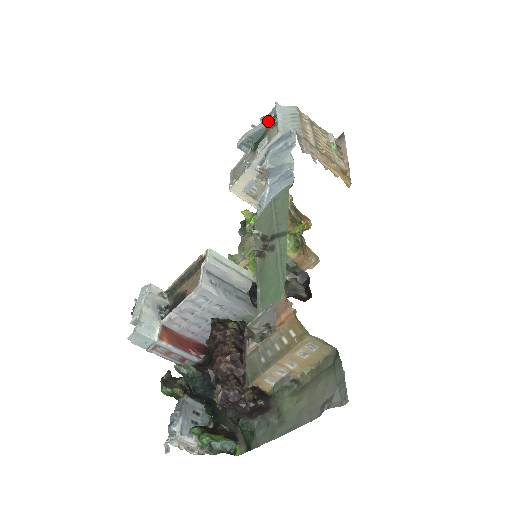
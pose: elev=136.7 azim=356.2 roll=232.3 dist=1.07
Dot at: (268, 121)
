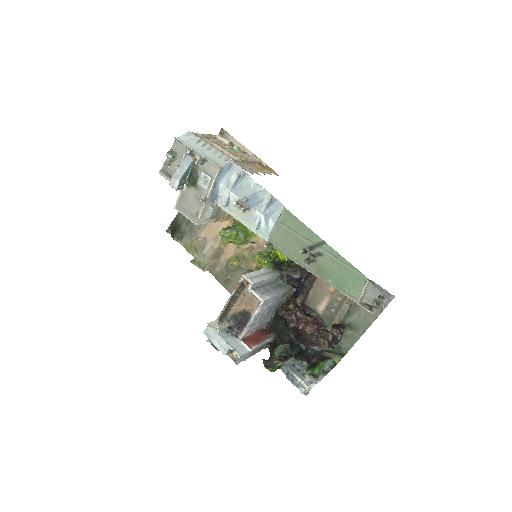
Dot at: (197, 161)
